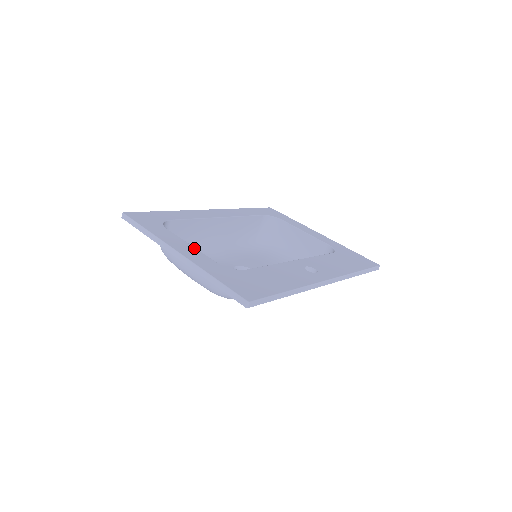
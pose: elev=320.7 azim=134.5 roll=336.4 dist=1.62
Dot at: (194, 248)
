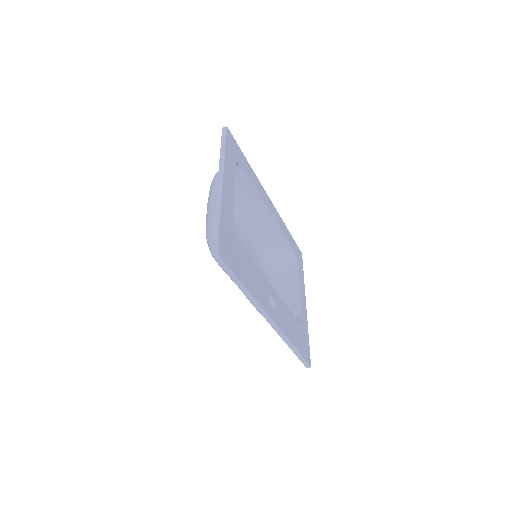
Dot at: (233, 194)
